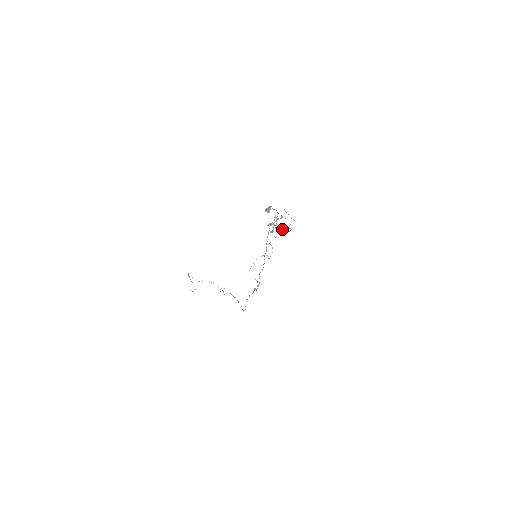
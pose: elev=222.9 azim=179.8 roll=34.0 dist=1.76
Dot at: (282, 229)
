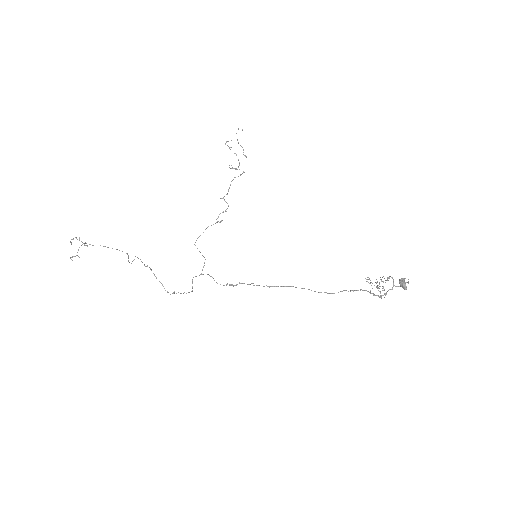
Dot at: occluded
